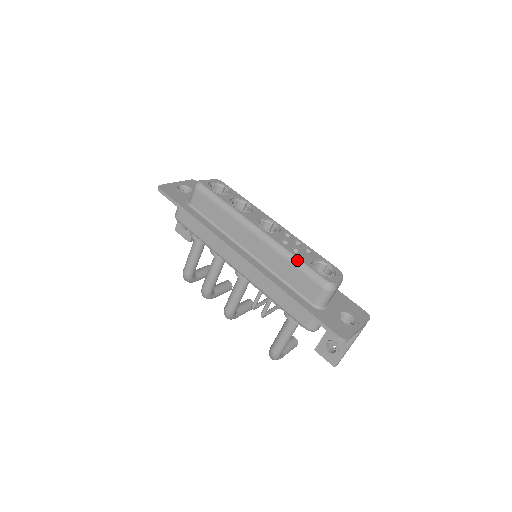
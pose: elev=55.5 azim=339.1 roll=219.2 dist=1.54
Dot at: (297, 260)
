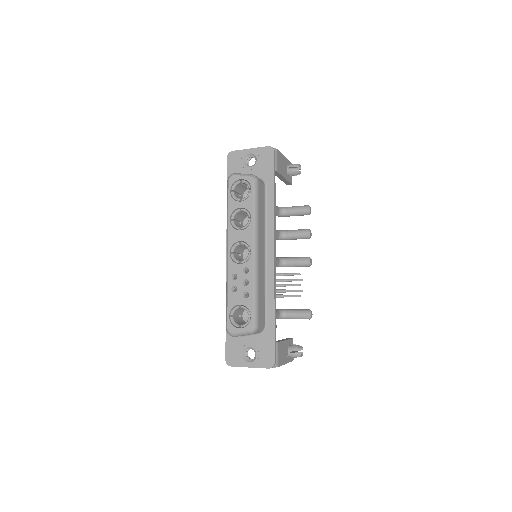
Dot at: (227, 297)
